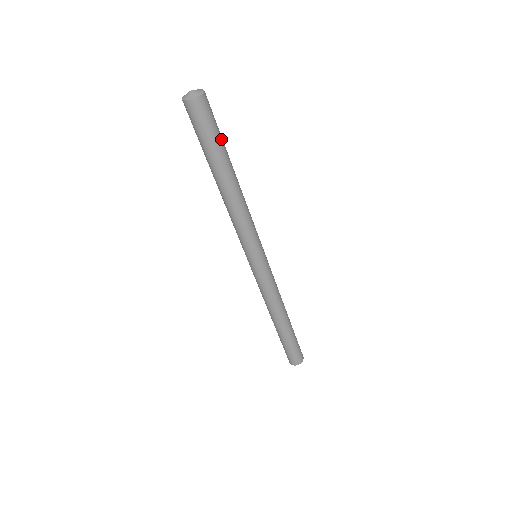
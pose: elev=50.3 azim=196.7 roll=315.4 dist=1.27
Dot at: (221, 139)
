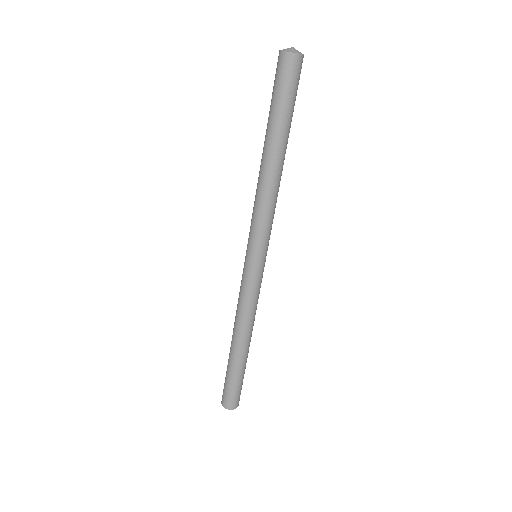
Dot at: (292, 110)
